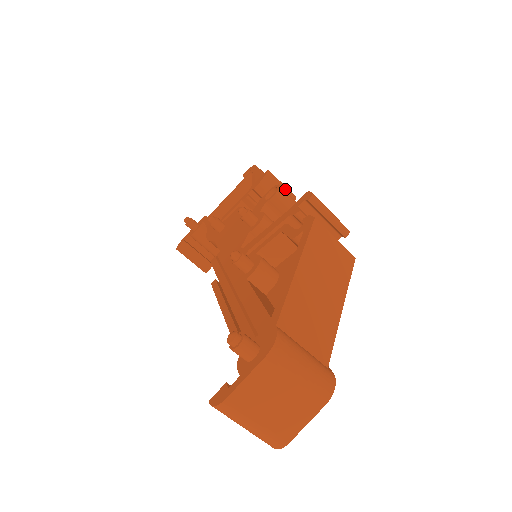
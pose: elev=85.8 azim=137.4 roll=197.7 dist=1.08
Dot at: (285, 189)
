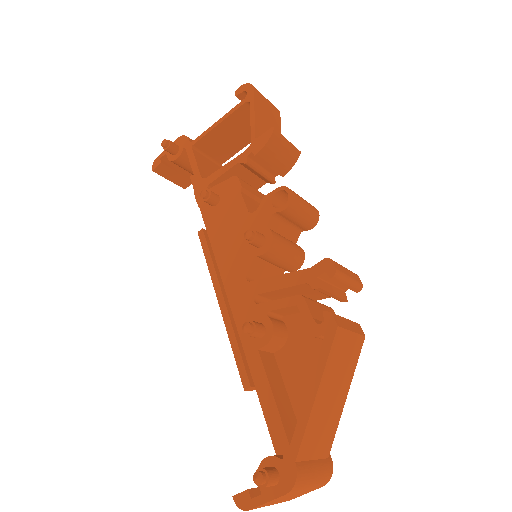
Dot at: (290, 147)
